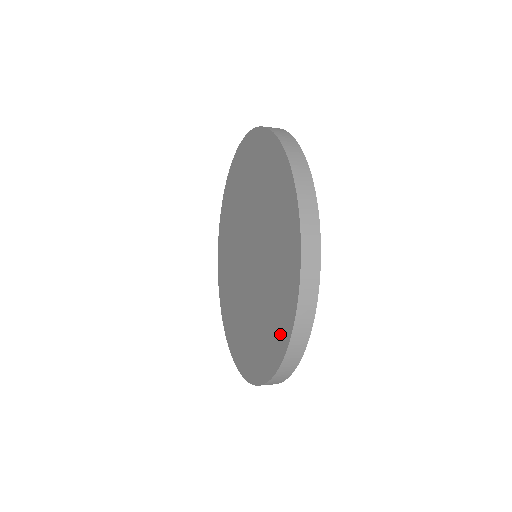
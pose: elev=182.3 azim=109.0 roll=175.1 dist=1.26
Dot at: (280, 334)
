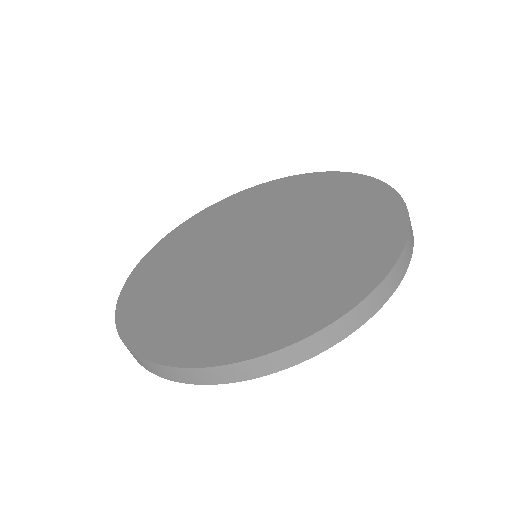
Dot at: (384, 215)
